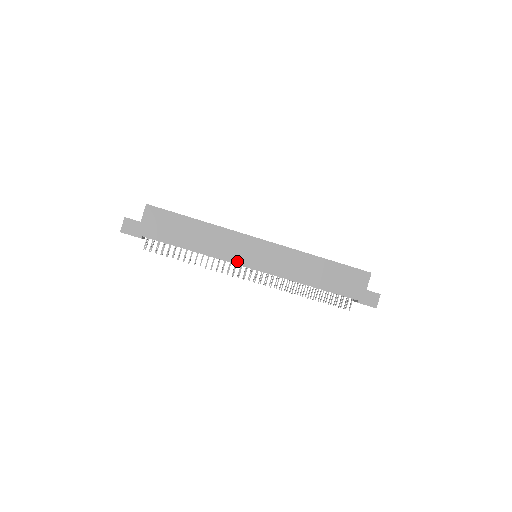
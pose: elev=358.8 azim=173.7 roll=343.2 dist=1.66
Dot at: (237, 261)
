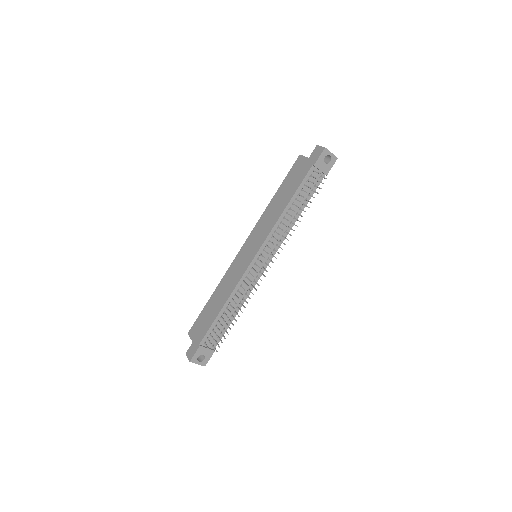
Dot at: (244, 270)
